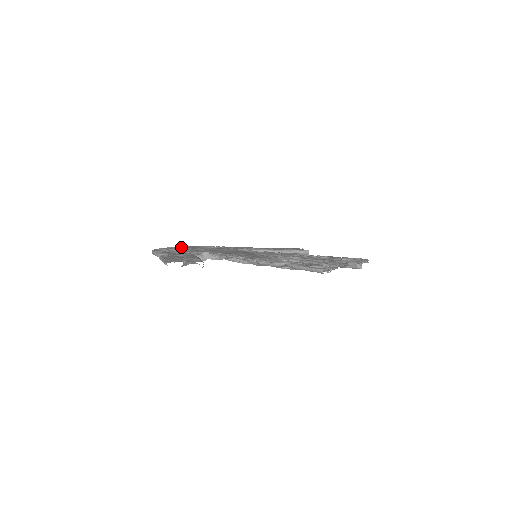
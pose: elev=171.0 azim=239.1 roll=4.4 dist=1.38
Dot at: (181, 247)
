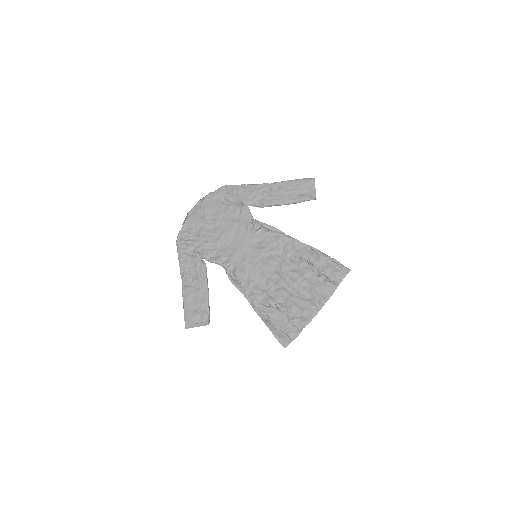
Dot at: (200, 199)
